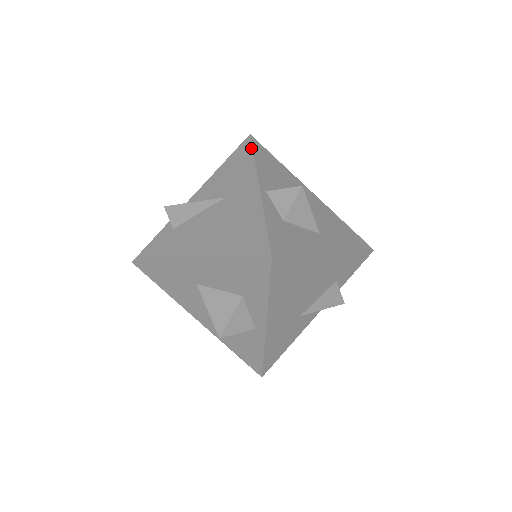
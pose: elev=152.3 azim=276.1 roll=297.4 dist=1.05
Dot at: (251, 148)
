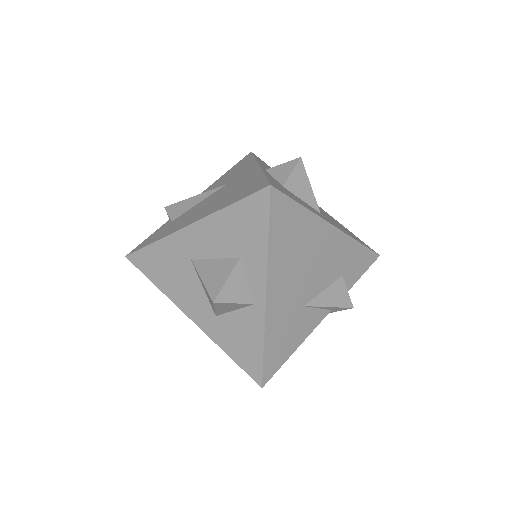
Dot at: (252, 155)
